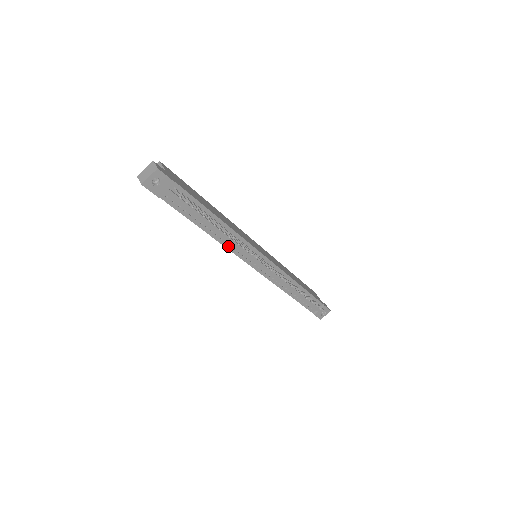
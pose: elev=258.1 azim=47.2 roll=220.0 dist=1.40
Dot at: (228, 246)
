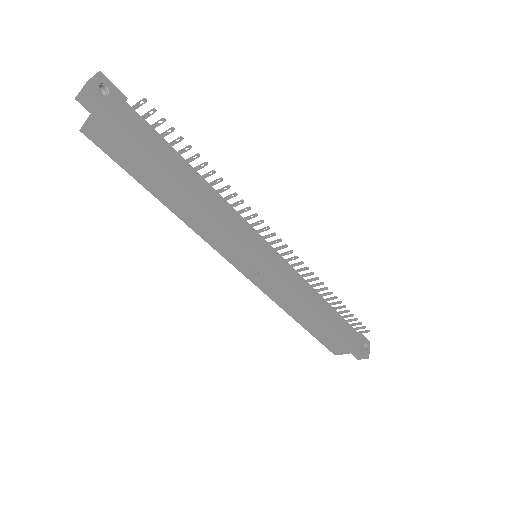
Dot at: (222, 219)
